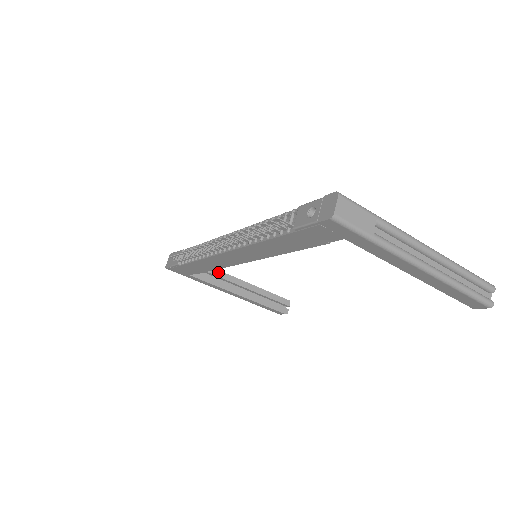
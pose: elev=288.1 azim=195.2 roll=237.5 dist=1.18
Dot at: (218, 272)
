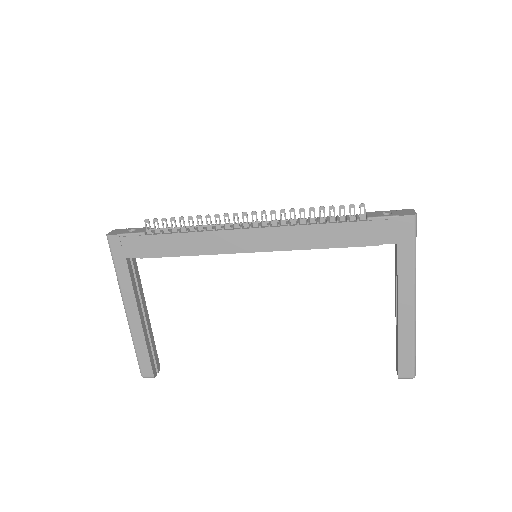
Dot at: (140, 281)
